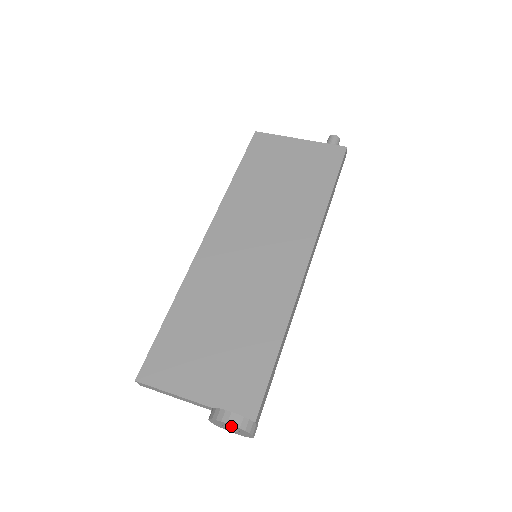
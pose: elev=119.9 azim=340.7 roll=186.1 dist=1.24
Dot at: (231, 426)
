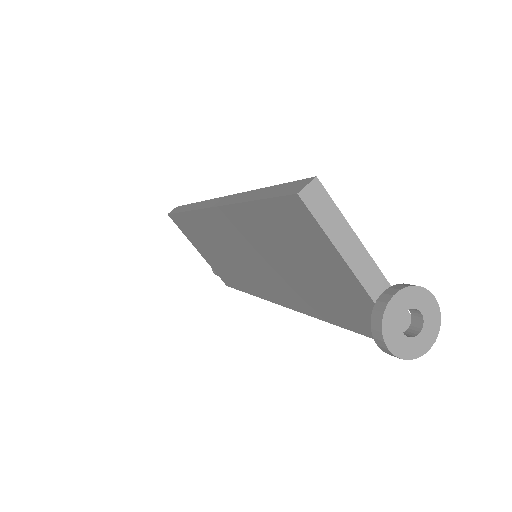
Dot at: (429, 309)
